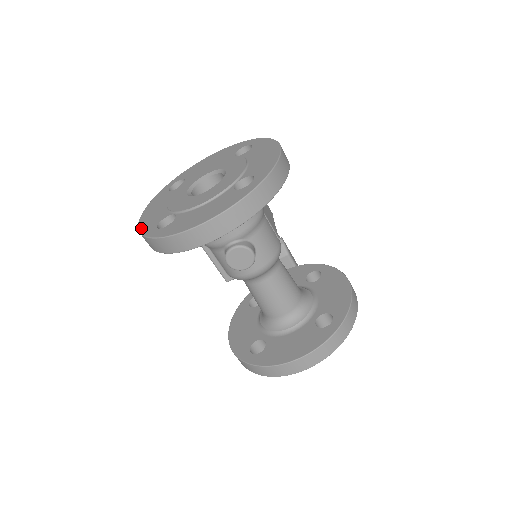
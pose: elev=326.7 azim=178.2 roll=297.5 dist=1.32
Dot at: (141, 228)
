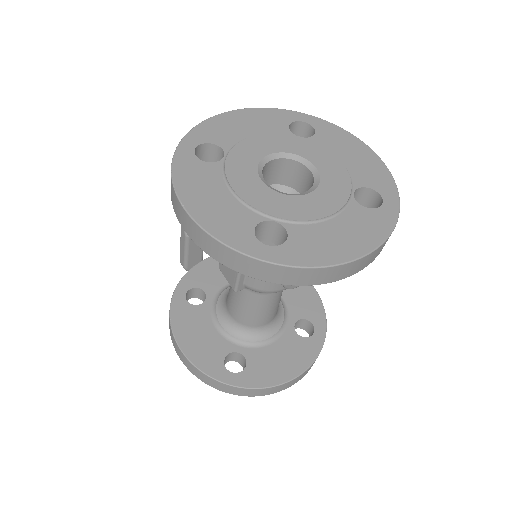
Dot at: (217, 233)
